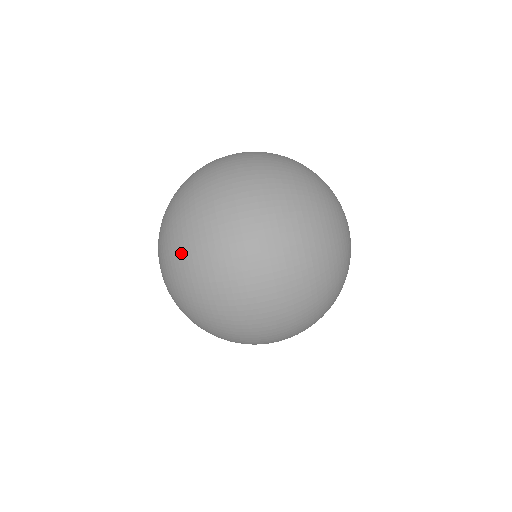
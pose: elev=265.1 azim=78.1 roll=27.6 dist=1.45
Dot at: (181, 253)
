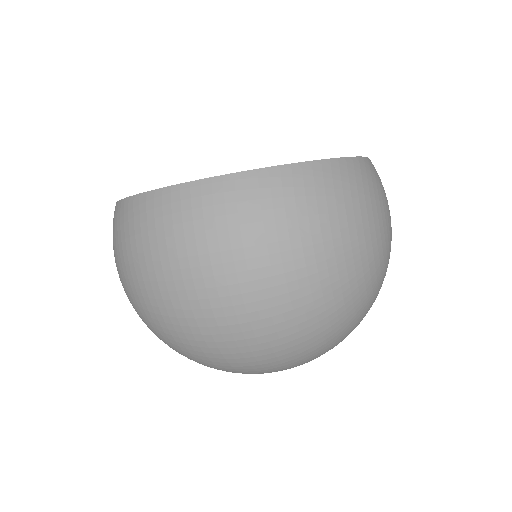
Dot at: occluded
